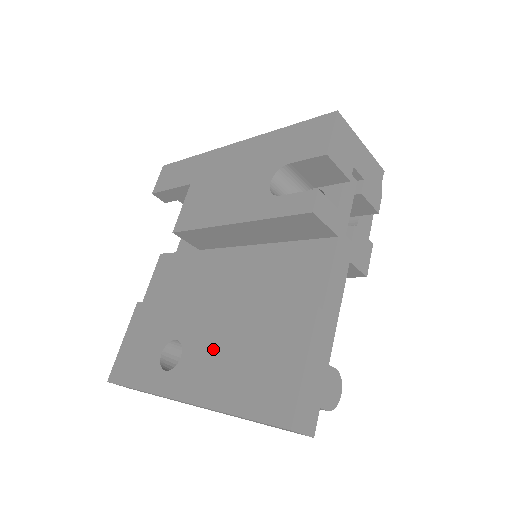
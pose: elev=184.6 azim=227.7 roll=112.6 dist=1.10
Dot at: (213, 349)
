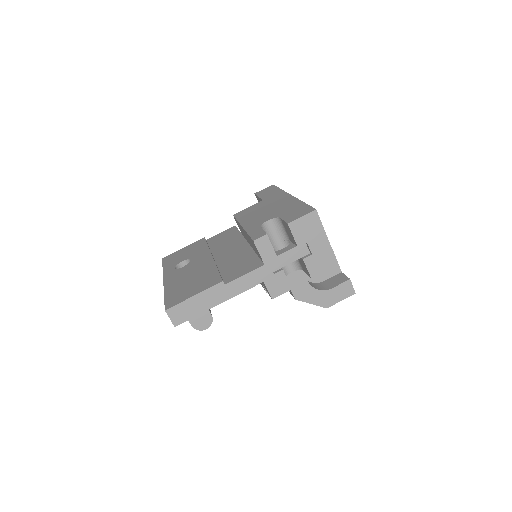
Dot at: (190, 271)
